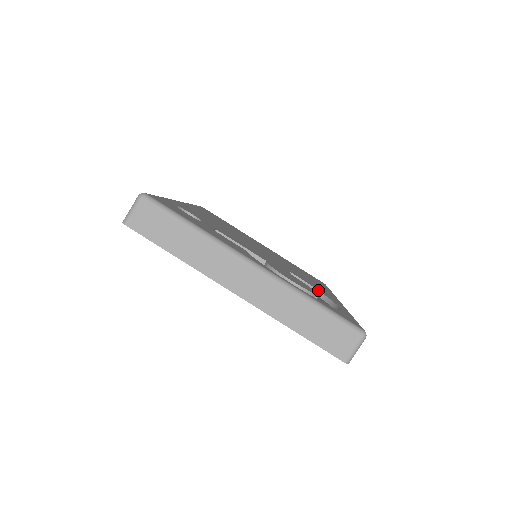
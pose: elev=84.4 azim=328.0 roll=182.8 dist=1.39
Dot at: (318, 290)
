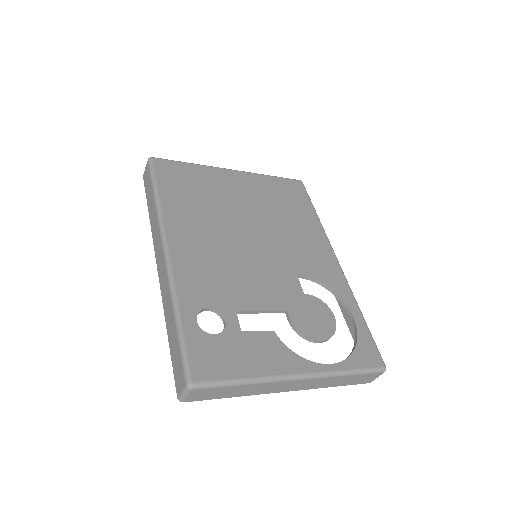
Dot at: (325, 284)
